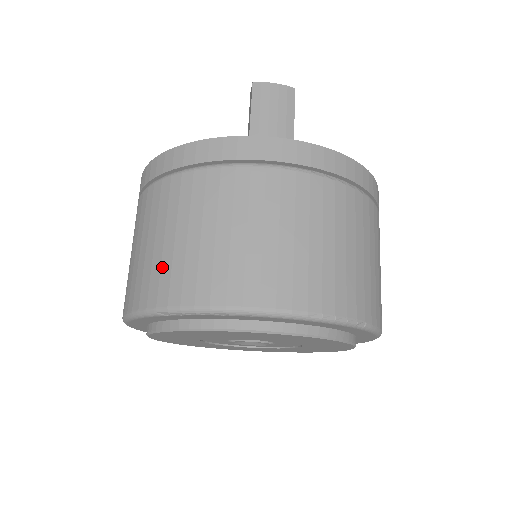
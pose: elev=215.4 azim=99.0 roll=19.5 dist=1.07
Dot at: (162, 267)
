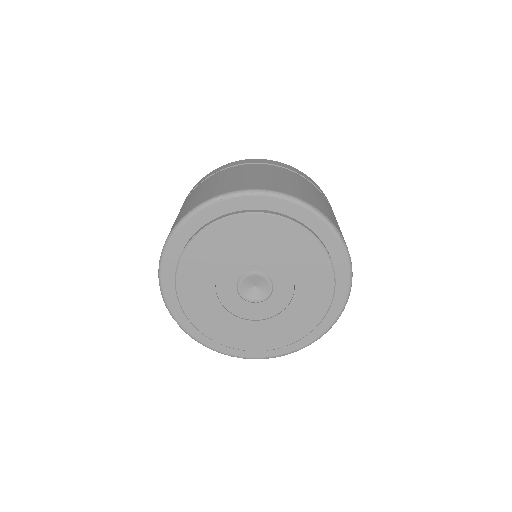
Dot at: (216, 188)
